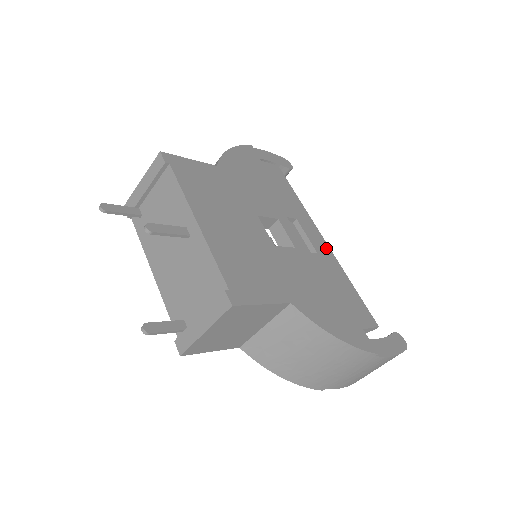
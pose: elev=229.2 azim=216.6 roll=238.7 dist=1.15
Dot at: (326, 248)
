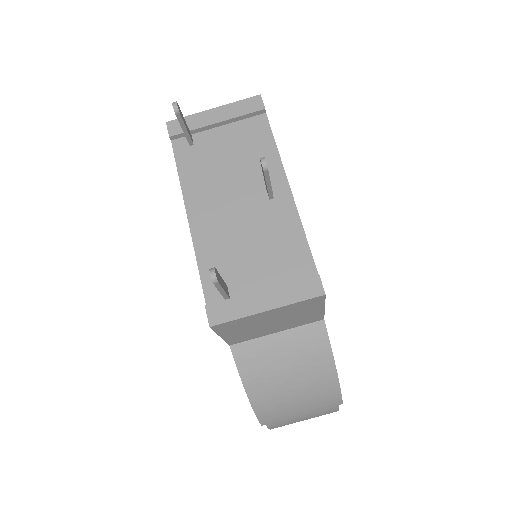
Dot at: occluded
